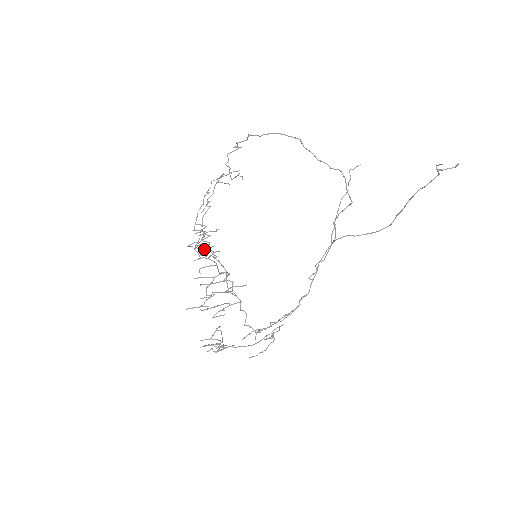
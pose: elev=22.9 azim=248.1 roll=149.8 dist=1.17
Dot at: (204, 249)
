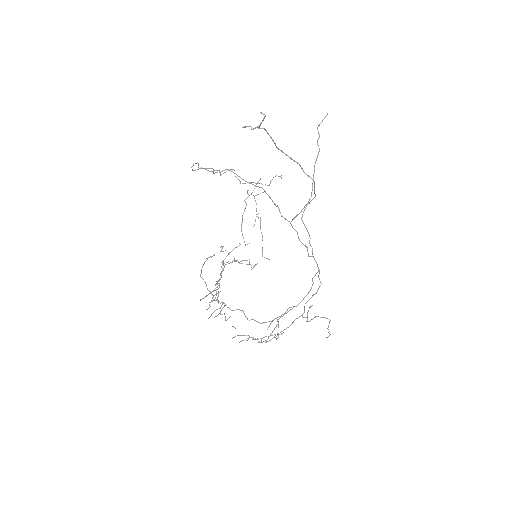
Dot at: occluded
